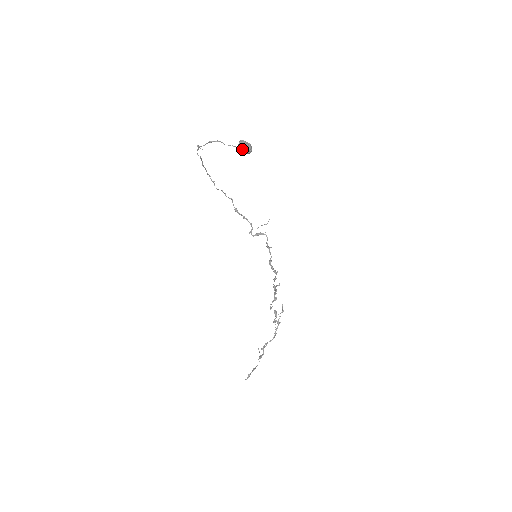
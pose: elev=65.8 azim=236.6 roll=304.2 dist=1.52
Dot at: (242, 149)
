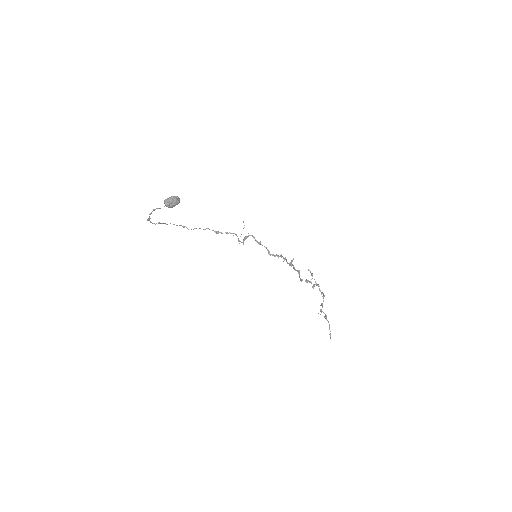
Dot at: (171, 206)
